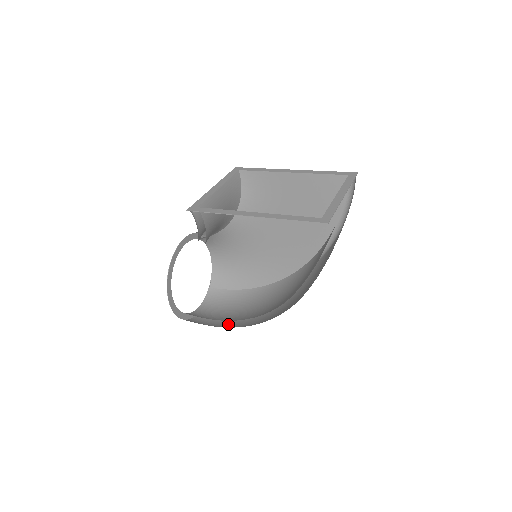
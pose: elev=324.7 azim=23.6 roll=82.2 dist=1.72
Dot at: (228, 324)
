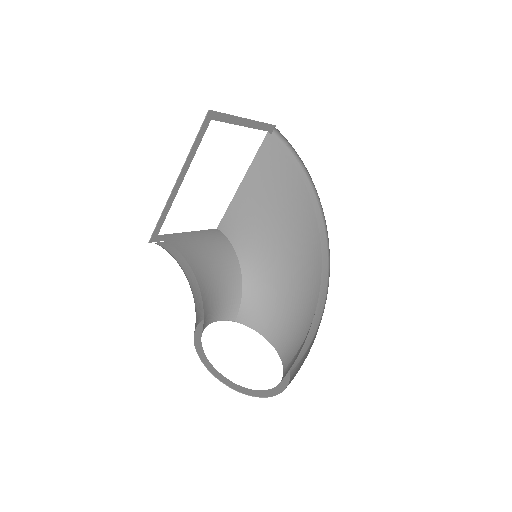
Dot at: occluded
